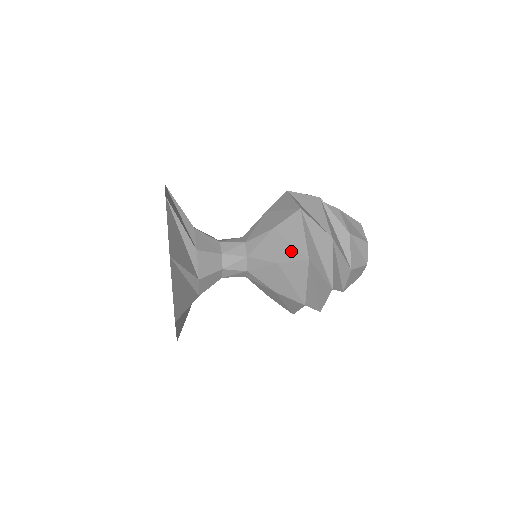
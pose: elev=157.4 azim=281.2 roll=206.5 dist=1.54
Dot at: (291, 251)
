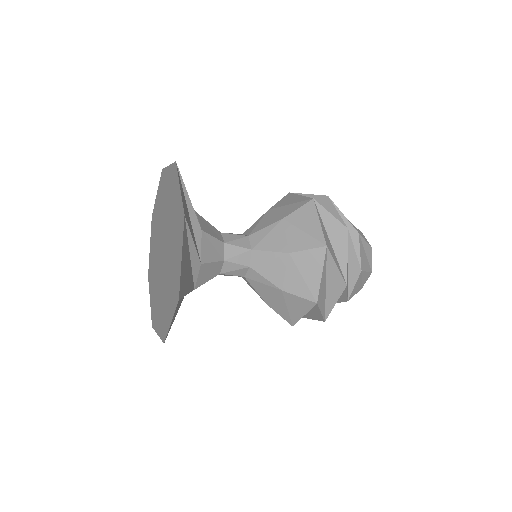
Dot at: (305, 239)
